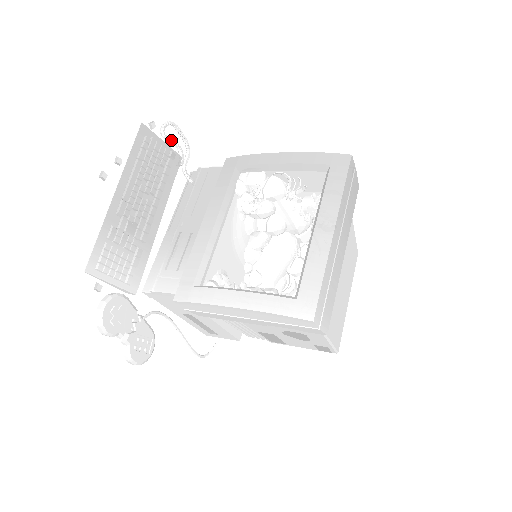
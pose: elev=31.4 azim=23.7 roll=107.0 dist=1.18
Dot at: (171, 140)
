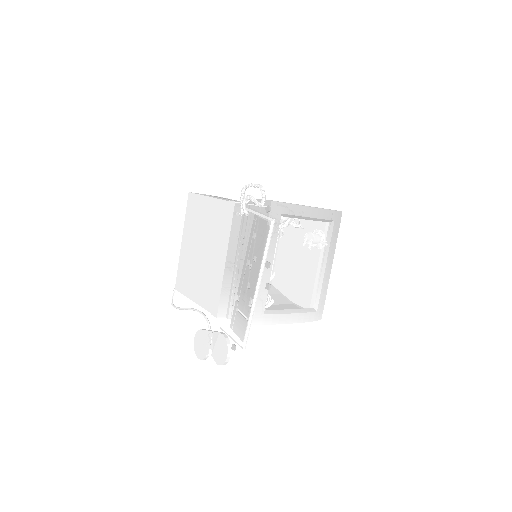
Dot at: (257, 202)
